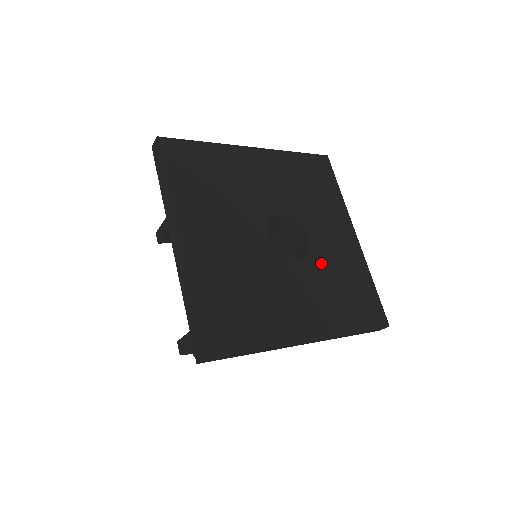
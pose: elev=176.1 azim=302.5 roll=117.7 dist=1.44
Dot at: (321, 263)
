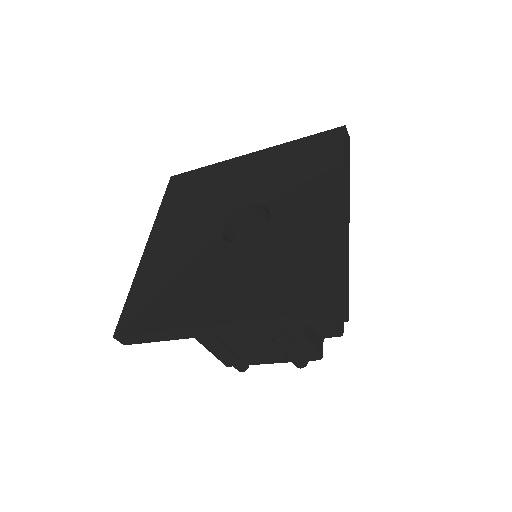
Dot at: (271, 244)
